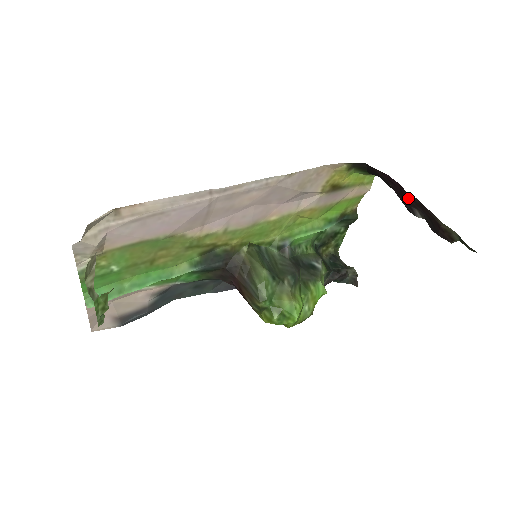
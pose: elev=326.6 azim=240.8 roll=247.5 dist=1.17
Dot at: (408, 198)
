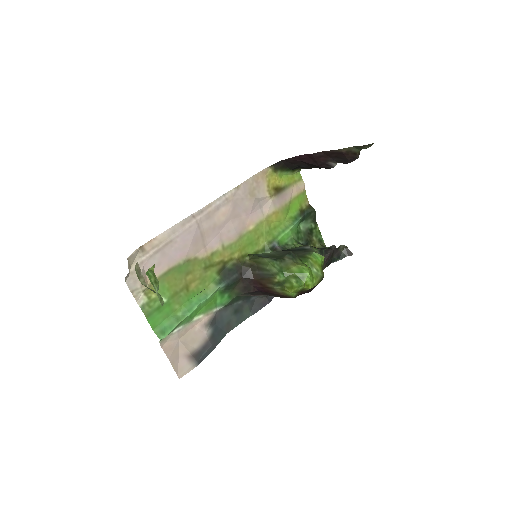
Dot at: (318, 158)
